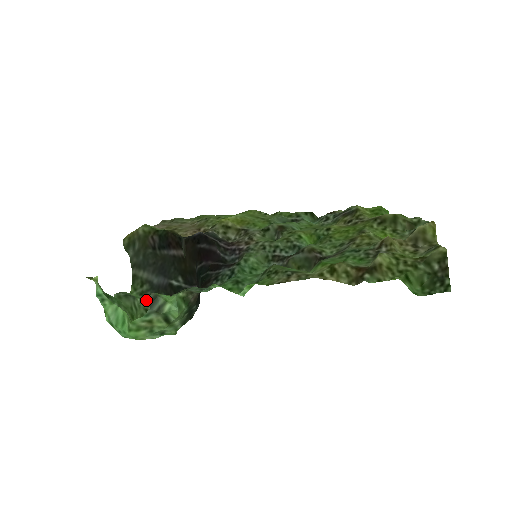
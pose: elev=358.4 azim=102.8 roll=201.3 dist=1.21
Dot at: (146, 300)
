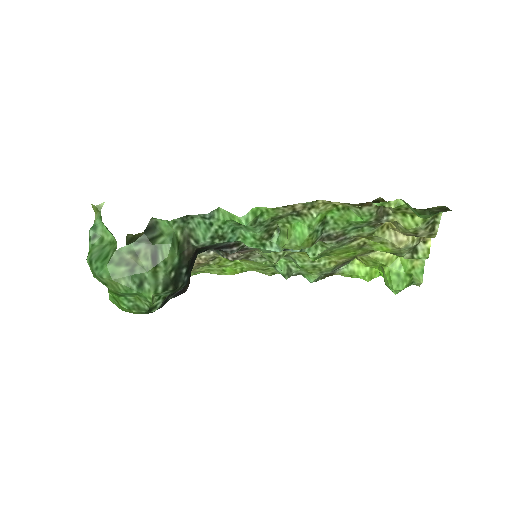
Dot at: occluded
